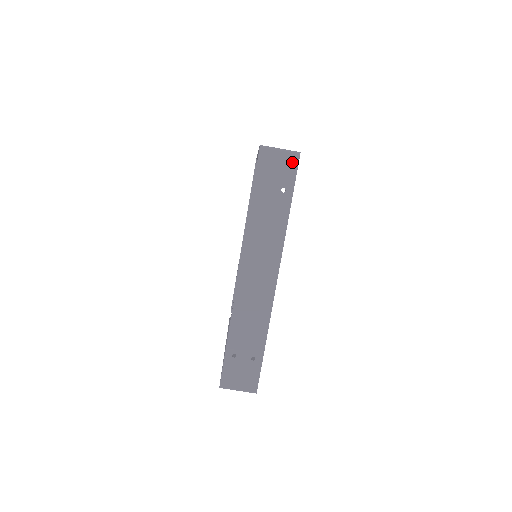
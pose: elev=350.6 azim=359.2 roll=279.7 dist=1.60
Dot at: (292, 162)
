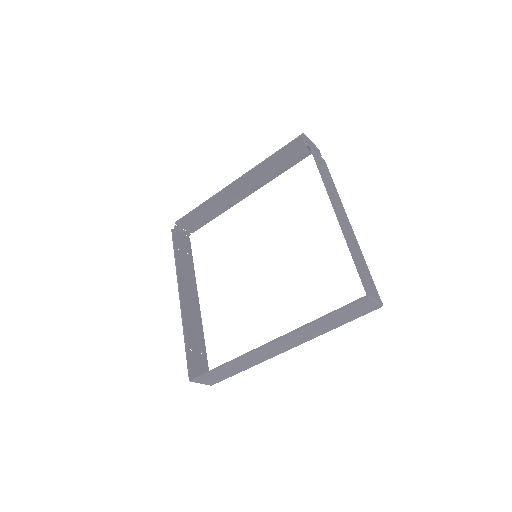
Dot at: (372, 309)
